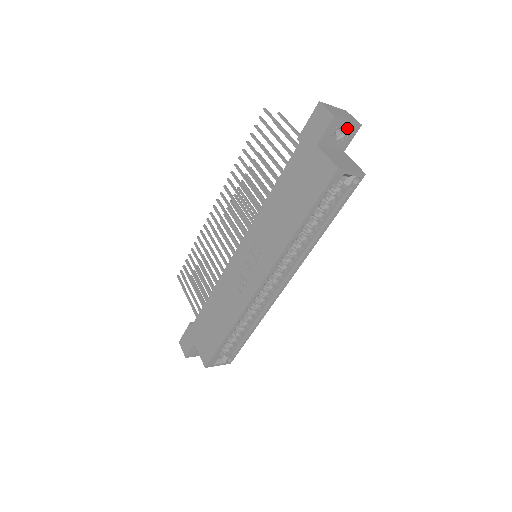
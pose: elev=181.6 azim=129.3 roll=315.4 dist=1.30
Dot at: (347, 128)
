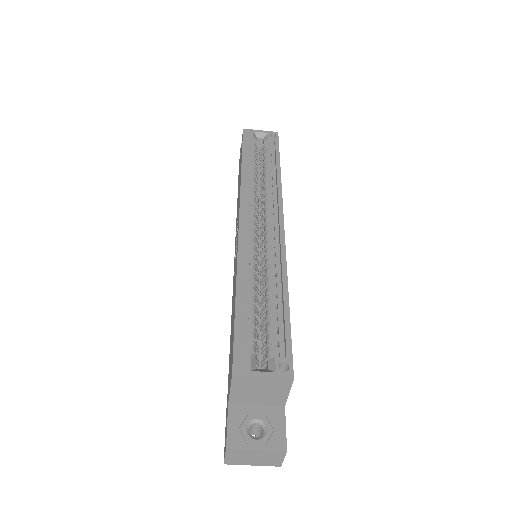
Dot at: occluded
